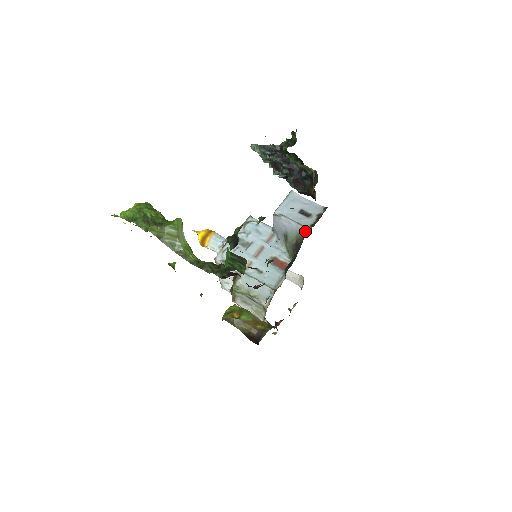
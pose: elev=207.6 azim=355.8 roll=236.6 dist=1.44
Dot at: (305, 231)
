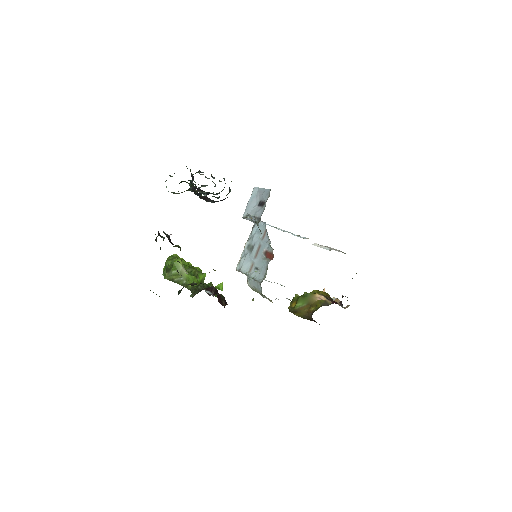
Dot at: (257, 223)
